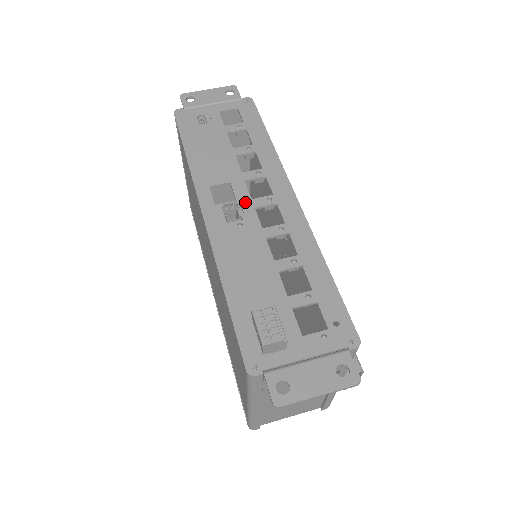
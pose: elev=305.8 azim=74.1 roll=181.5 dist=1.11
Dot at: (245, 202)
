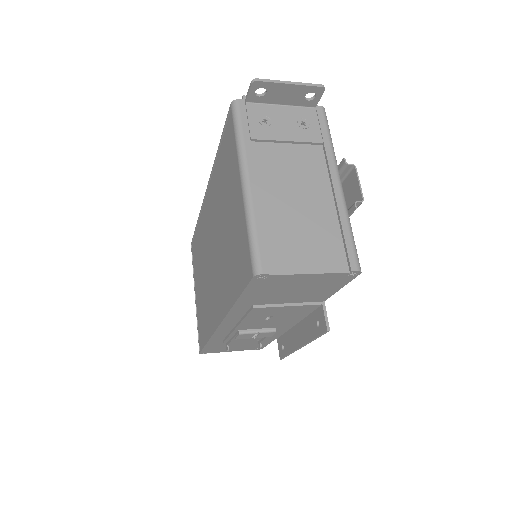
Dot at: occluded
